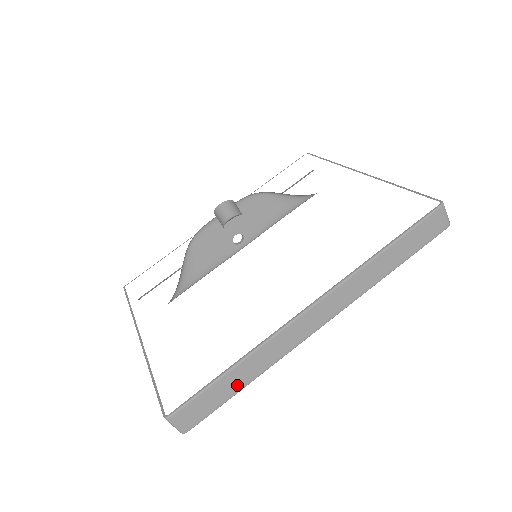
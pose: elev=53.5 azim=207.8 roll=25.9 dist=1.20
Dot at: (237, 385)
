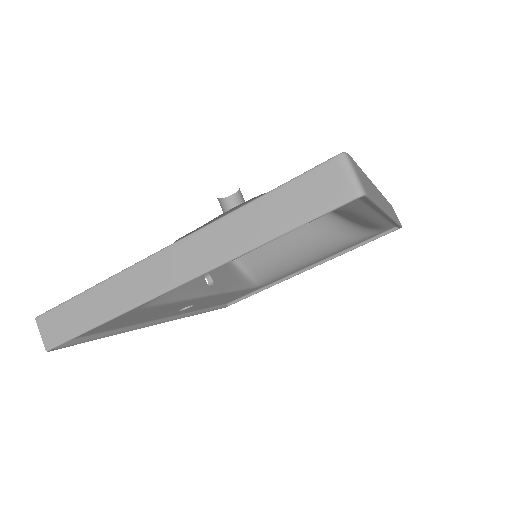
Dot at: (374, 195)
